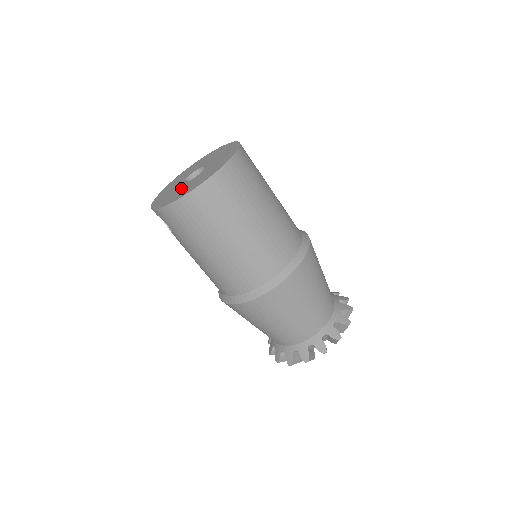
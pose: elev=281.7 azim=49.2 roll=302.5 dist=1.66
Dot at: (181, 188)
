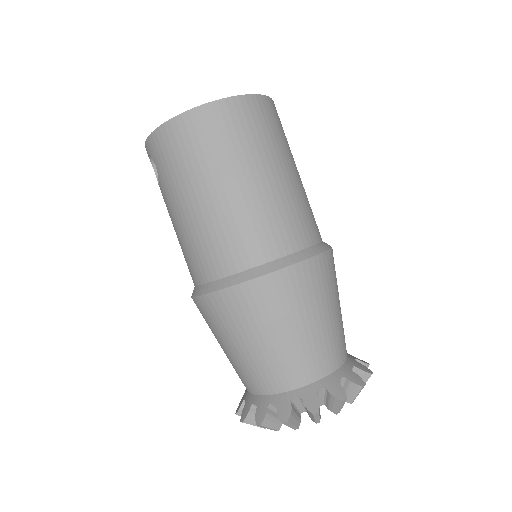
Dot at: occluded
